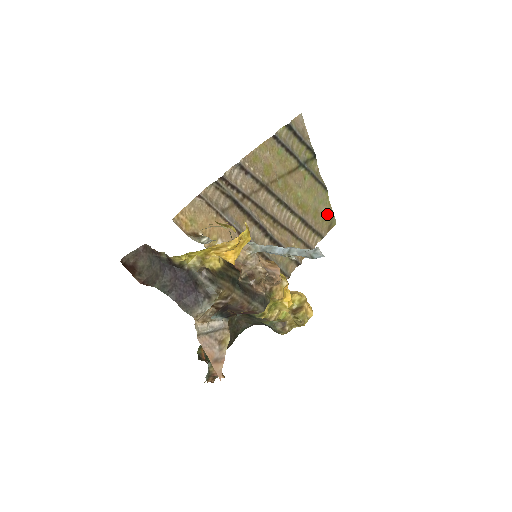
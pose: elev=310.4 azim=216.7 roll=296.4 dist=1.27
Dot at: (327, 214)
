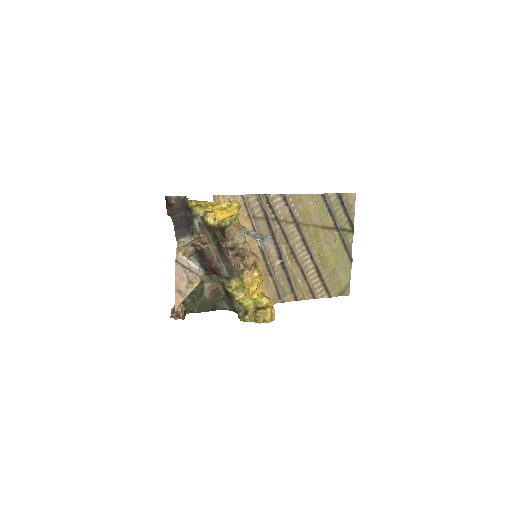
Dot at: (344, 281)
